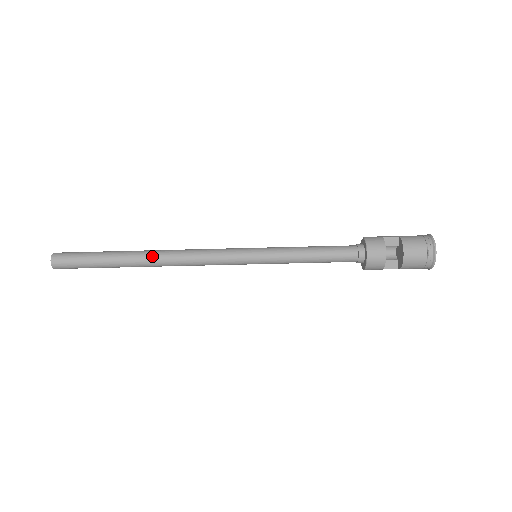
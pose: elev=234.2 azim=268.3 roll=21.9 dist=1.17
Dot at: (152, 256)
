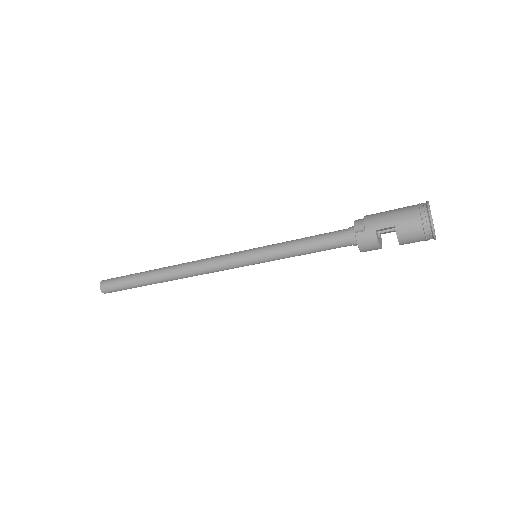
Dot at: (172, 279)
